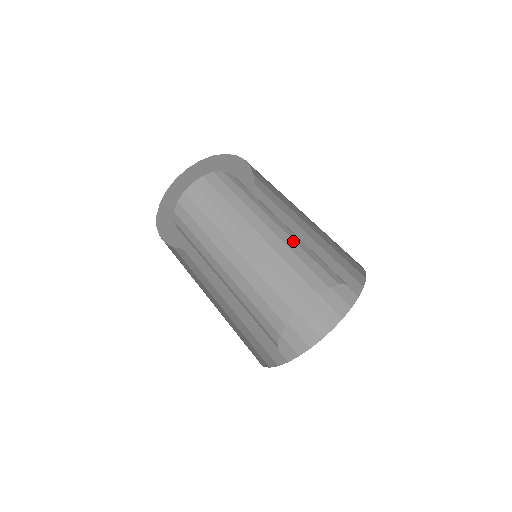
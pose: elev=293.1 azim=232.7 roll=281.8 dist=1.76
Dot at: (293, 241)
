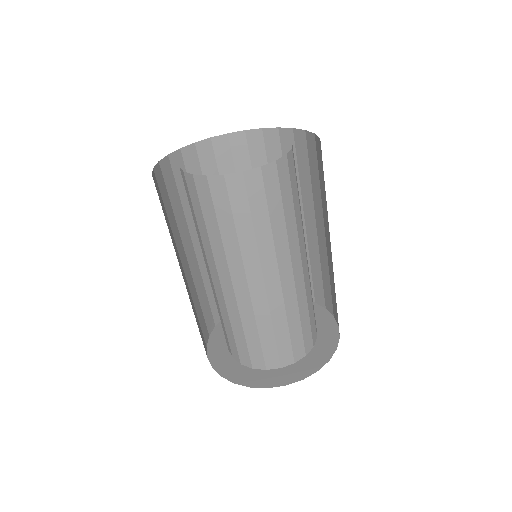
Dot at: (296, 302)
